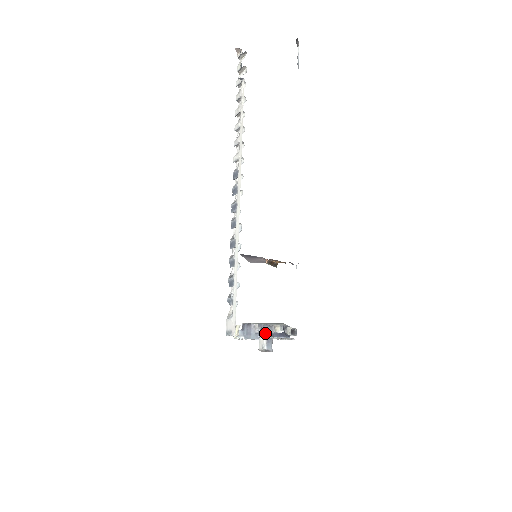
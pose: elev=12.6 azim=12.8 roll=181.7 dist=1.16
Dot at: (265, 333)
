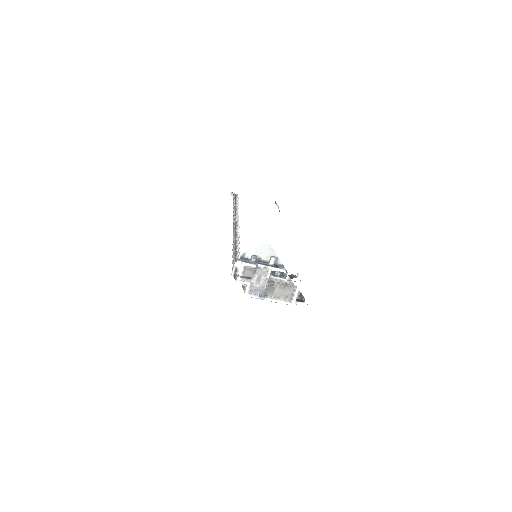
Dot at: (261, 263)
